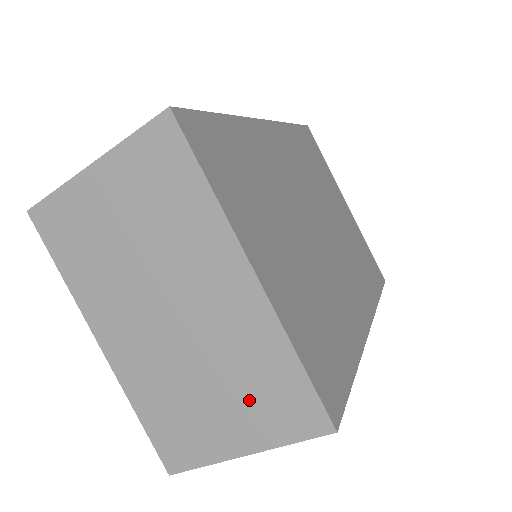
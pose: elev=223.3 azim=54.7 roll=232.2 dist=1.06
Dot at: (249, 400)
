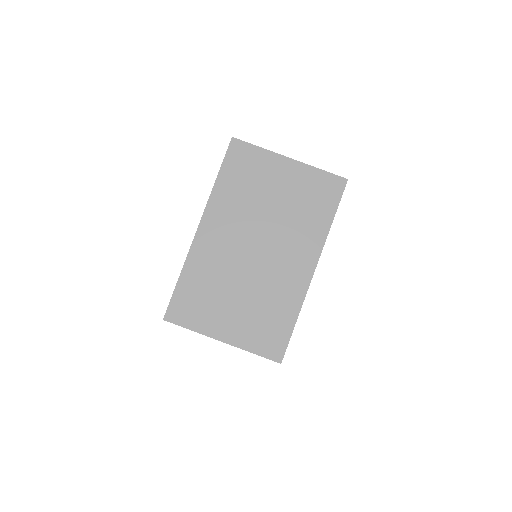
Dot at: (253, 318)
